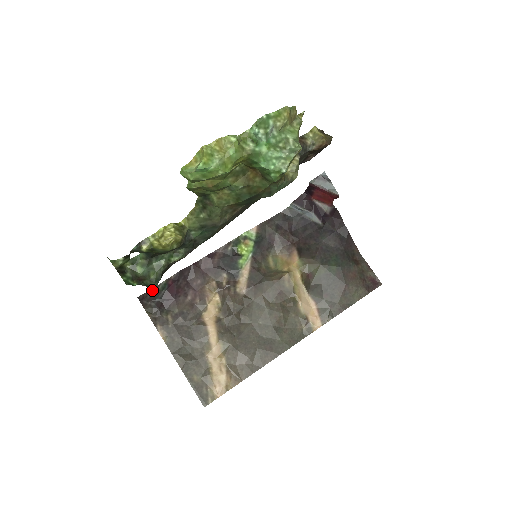
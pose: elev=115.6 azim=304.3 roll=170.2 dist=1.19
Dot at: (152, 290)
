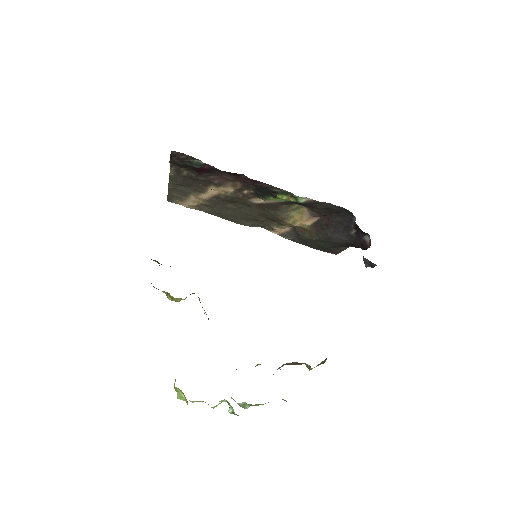
Dot at: (188, 156)
